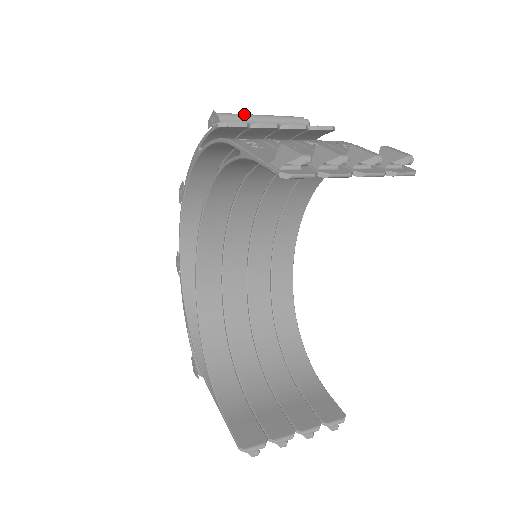
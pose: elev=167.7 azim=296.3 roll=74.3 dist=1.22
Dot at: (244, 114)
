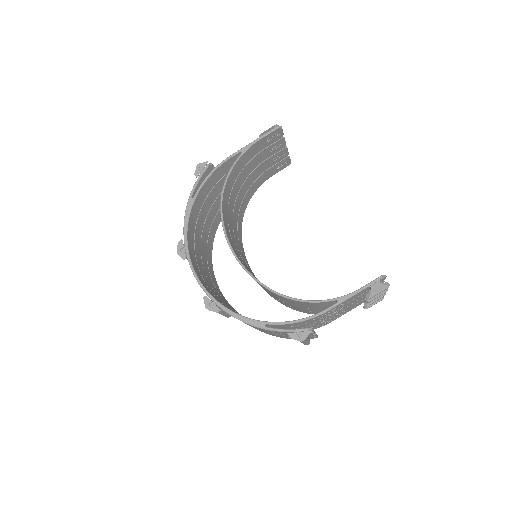
Dot at: occluded
